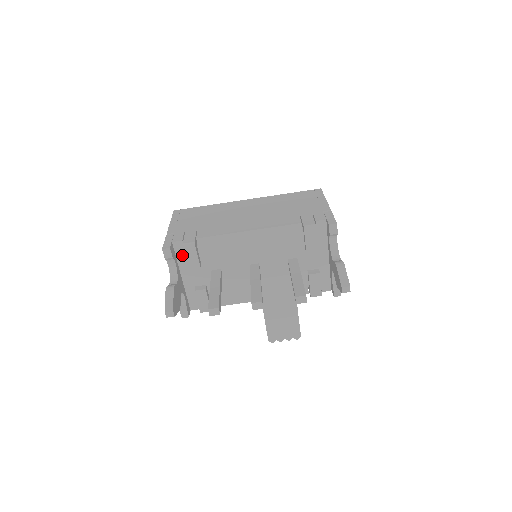
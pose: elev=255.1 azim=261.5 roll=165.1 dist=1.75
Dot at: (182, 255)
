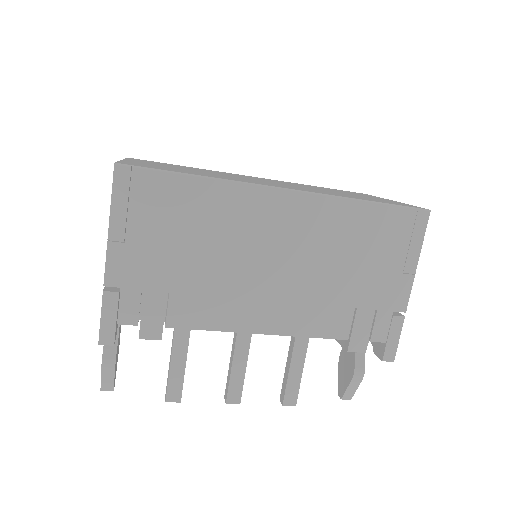
Dot at: occluded
